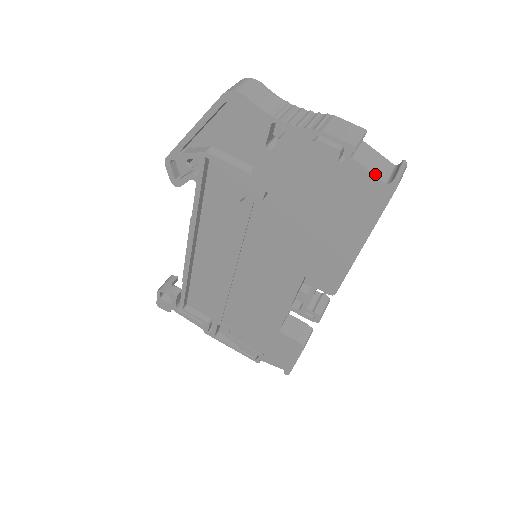
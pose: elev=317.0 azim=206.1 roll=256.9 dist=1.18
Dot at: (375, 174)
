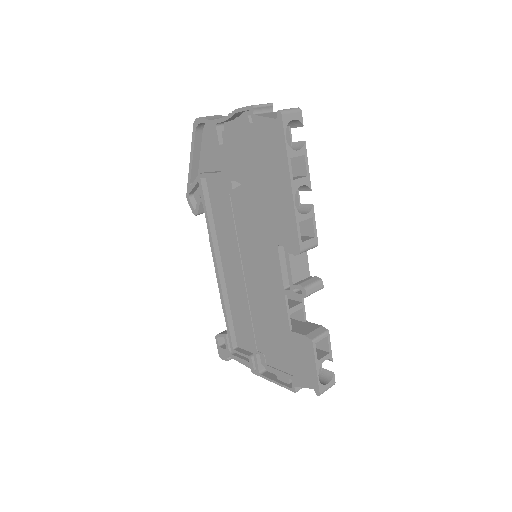
Dot at: (269, 117)
